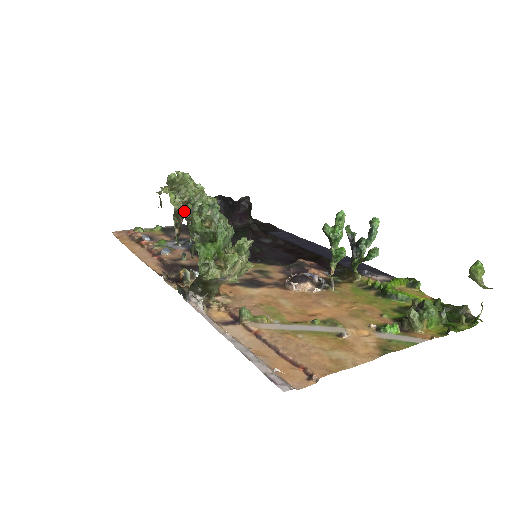
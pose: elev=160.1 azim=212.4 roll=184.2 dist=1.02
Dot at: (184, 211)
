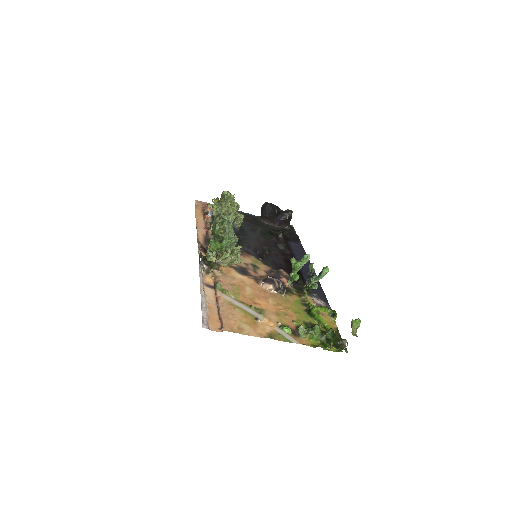
Dot at: (214, 219)
